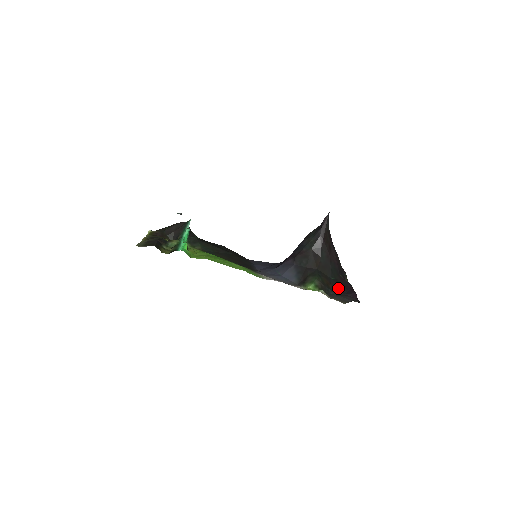
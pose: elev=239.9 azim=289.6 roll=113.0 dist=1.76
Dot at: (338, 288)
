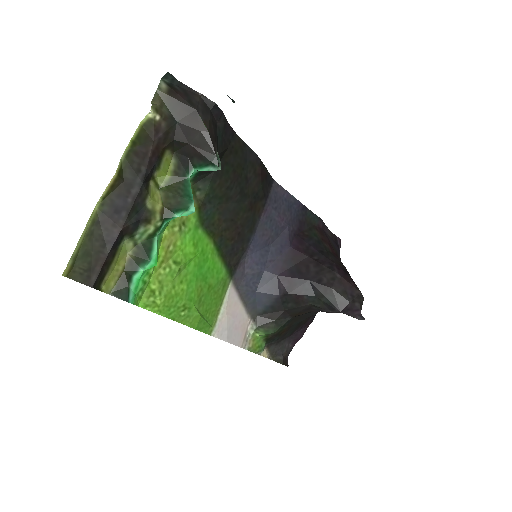
Dot at: (290, 332)
